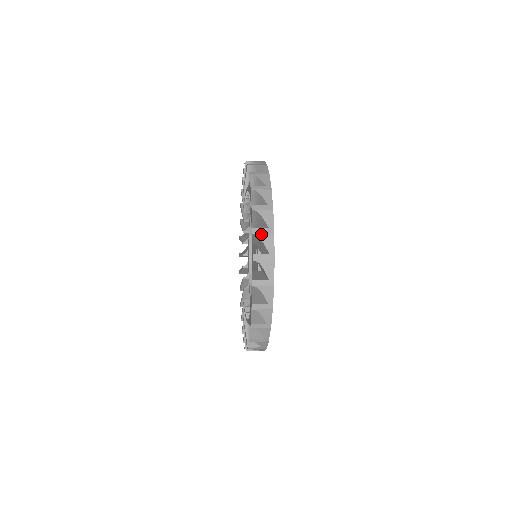
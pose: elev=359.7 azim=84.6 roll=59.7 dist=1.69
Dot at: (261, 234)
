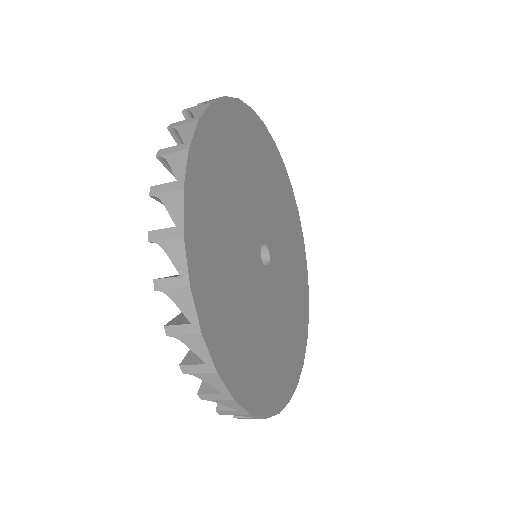
Dot at: occluded
